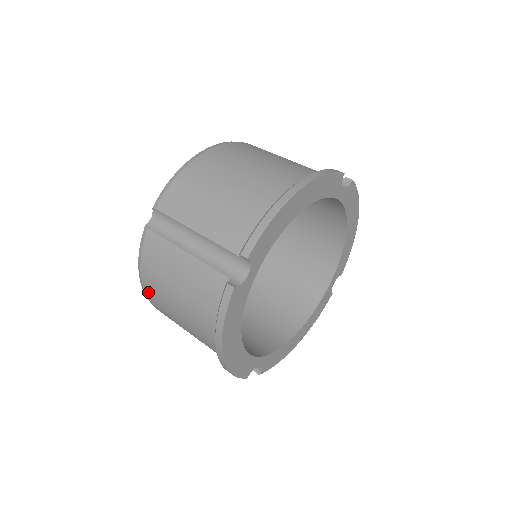
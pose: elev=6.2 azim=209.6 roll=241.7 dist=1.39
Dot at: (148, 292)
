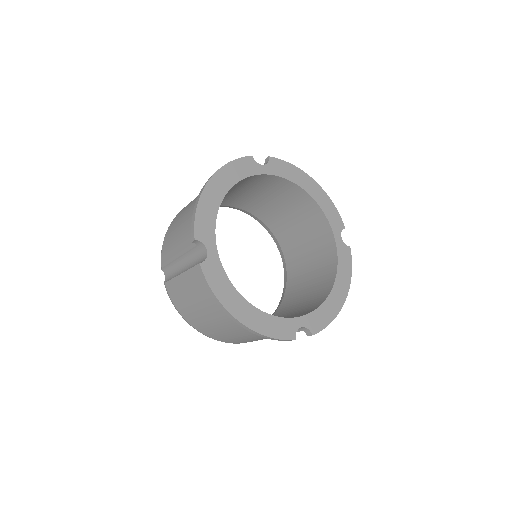
Dot at: (197, 327)
